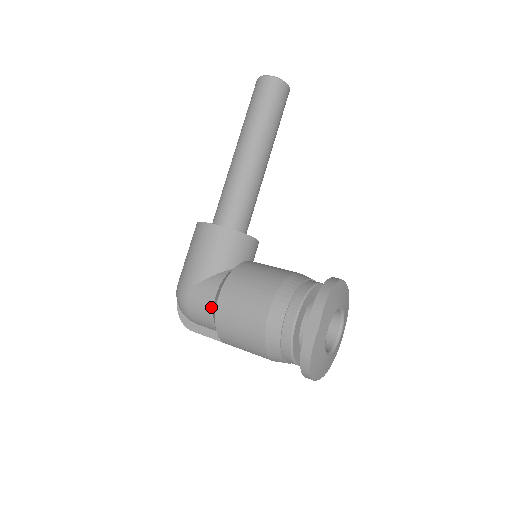
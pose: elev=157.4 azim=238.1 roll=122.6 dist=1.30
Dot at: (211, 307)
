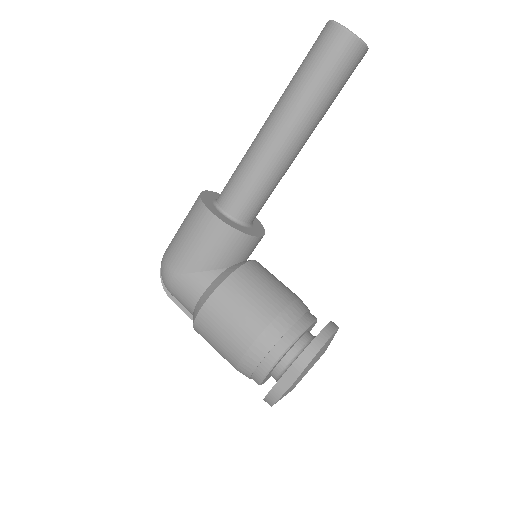
Dot at: (193, 304)
